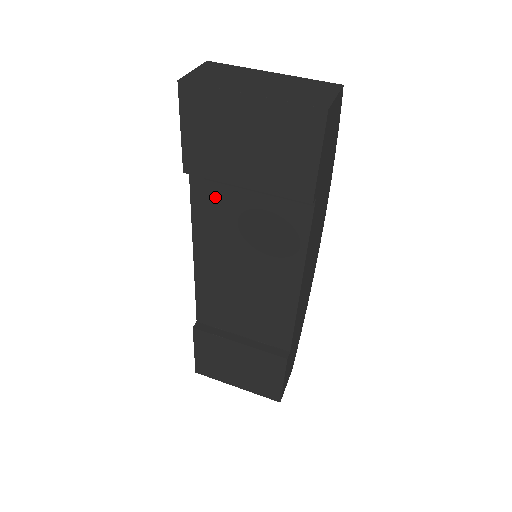
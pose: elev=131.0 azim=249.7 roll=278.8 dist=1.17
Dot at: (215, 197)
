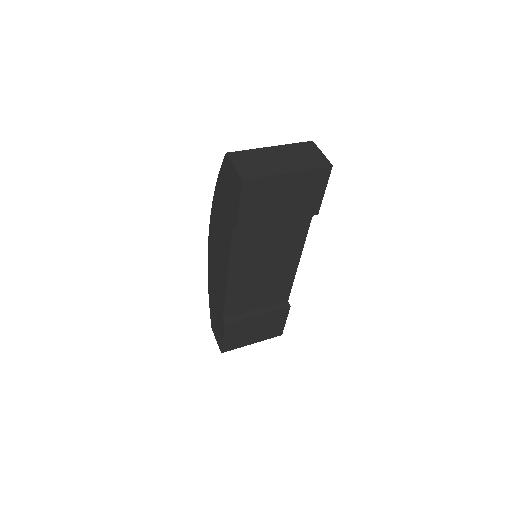
Dot at: (250, 235)
